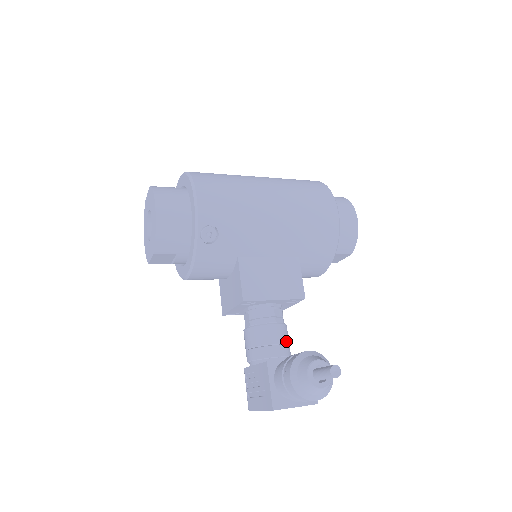
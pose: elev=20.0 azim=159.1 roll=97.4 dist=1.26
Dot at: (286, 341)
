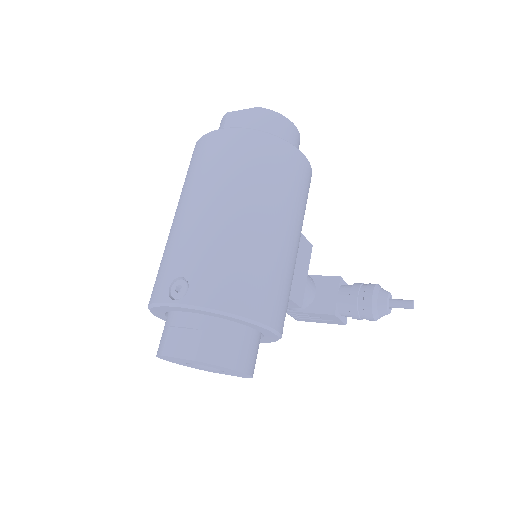
Dot at: (309, 277)
